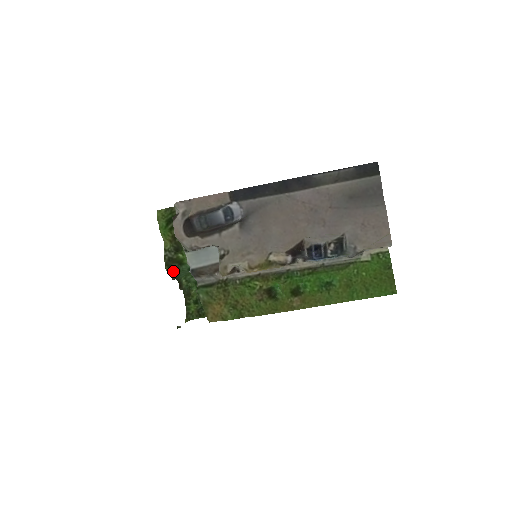
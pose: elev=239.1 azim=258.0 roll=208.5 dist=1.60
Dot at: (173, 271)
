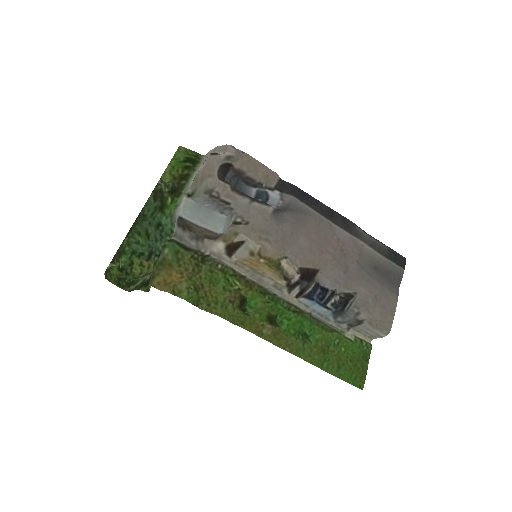
Dot at: (149, 207)
